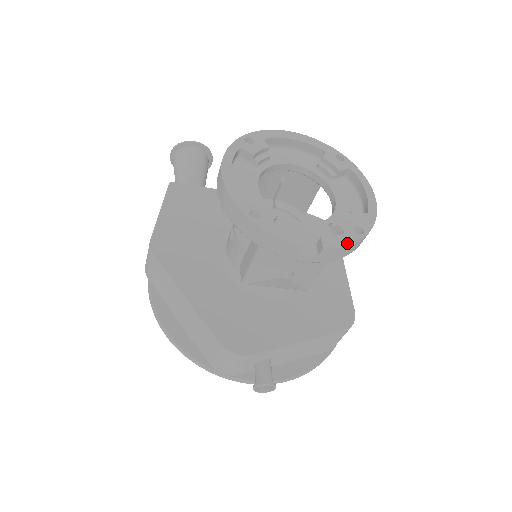
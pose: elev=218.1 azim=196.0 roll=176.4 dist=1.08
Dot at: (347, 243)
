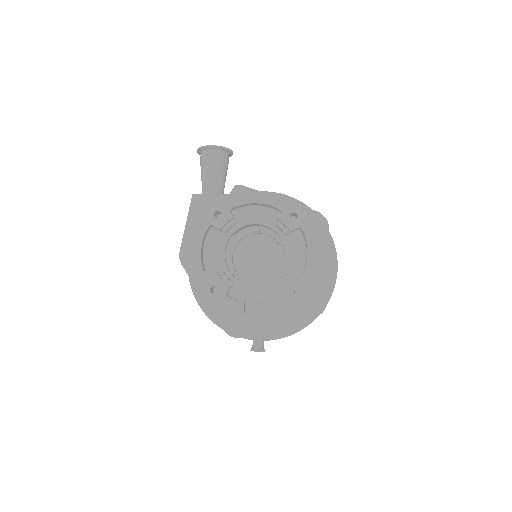
Dot at: (278, 306)
